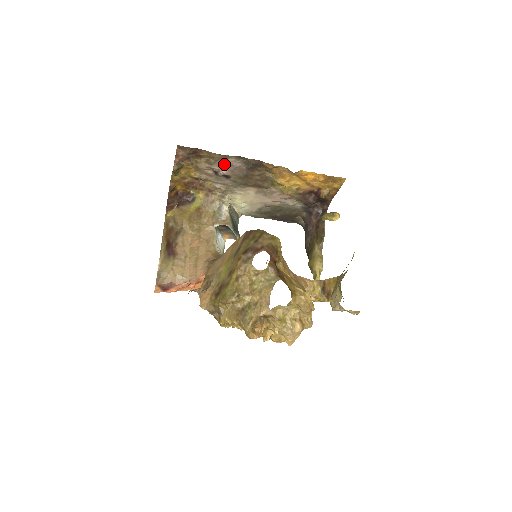
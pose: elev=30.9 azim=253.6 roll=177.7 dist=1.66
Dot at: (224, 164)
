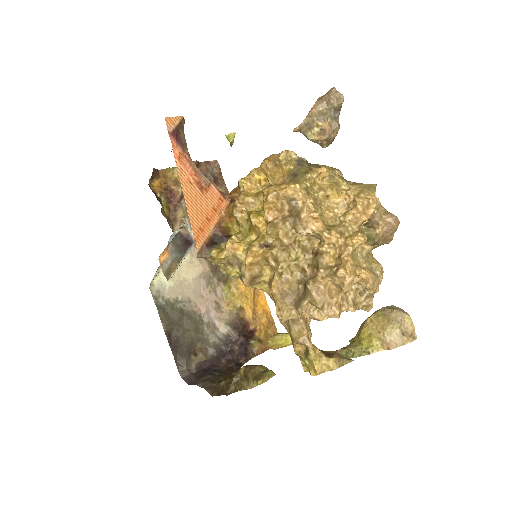
Dot at: occluded
